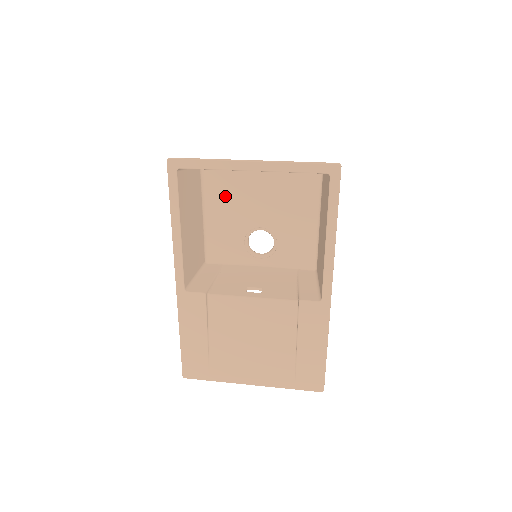
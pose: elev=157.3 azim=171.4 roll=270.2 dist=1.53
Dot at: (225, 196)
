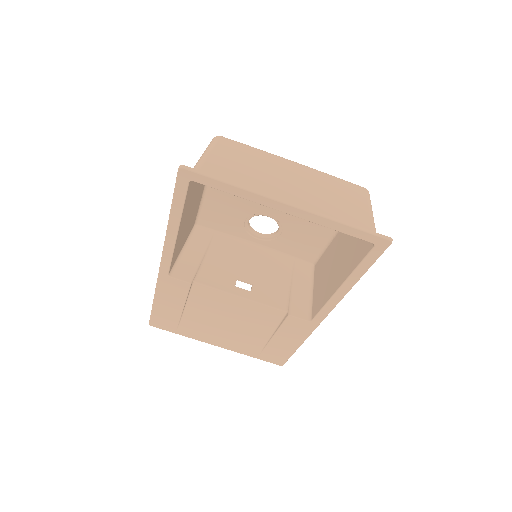
Dot at: occluded
